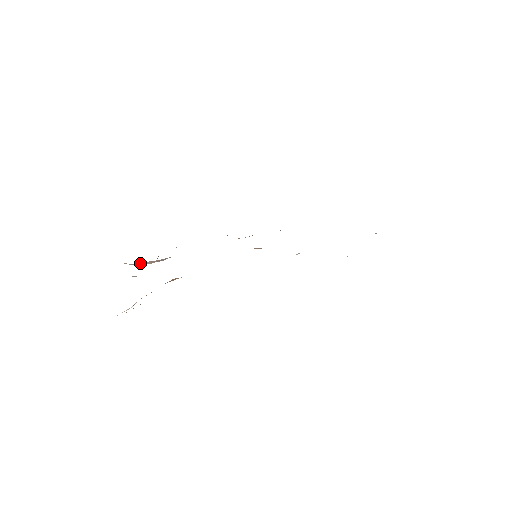
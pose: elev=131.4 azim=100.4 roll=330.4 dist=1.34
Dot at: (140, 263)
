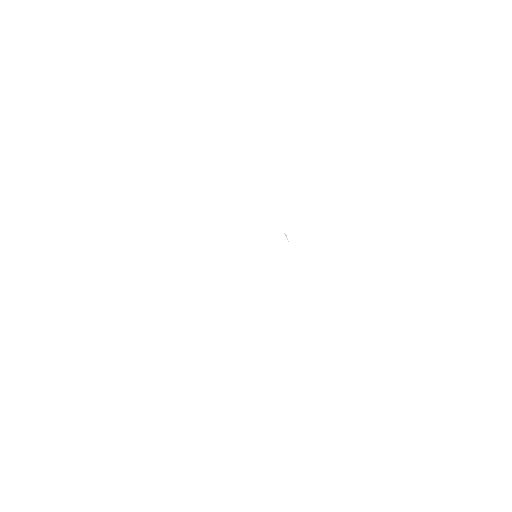
Dot at: occluded
